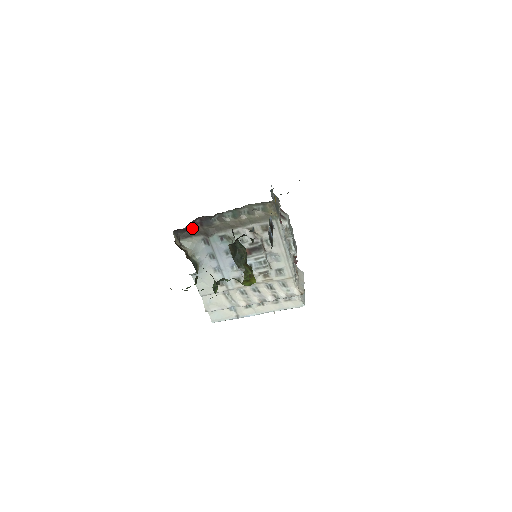
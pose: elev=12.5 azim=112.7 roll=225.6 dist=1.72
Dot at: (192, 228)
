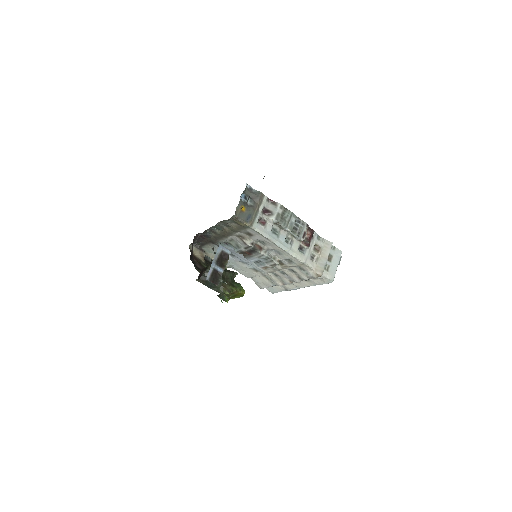
Dot at: (201, 240)
